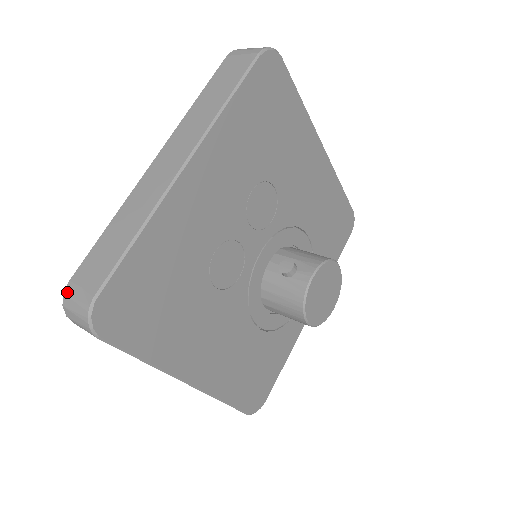
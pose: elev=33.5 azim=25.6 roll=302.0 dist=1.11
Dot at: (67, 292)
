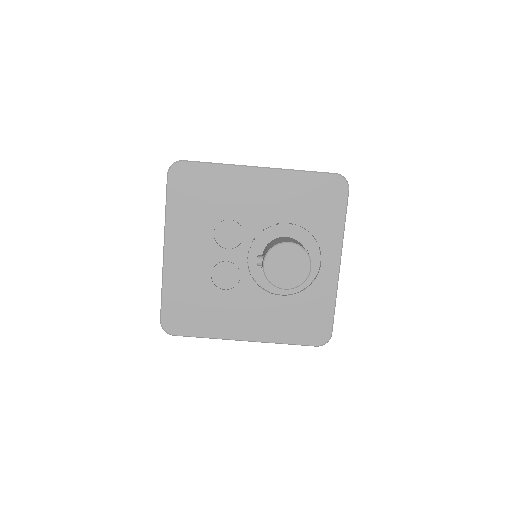
Dot at: occluded
